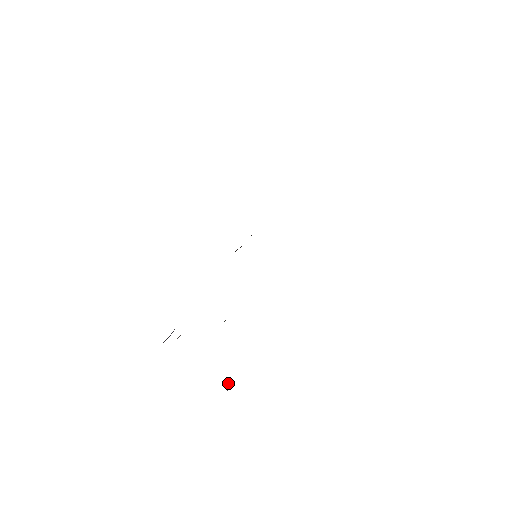
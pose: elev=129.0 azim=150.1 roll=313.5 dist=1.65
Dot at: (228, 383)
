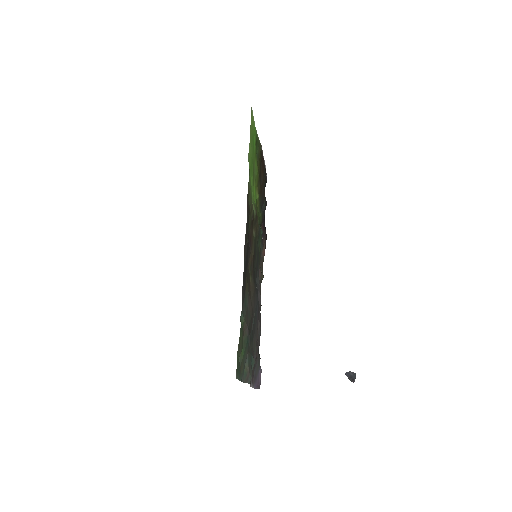
Dot at: (351, 374)
